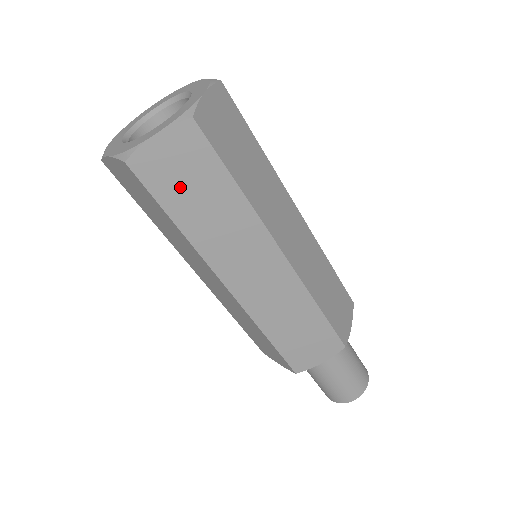
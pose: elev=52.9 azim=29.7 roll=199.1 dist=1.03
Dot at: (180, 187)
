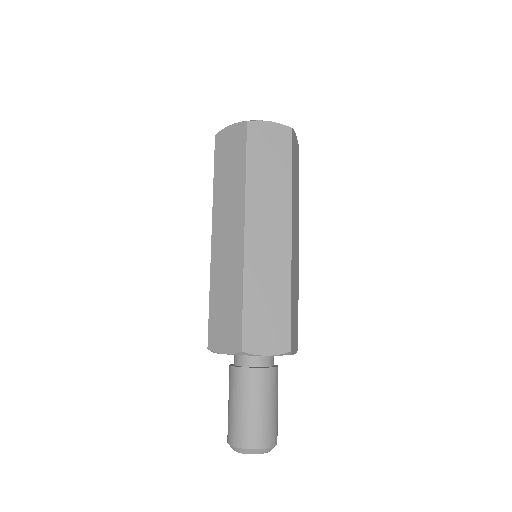
Dot at: (225, 158)
